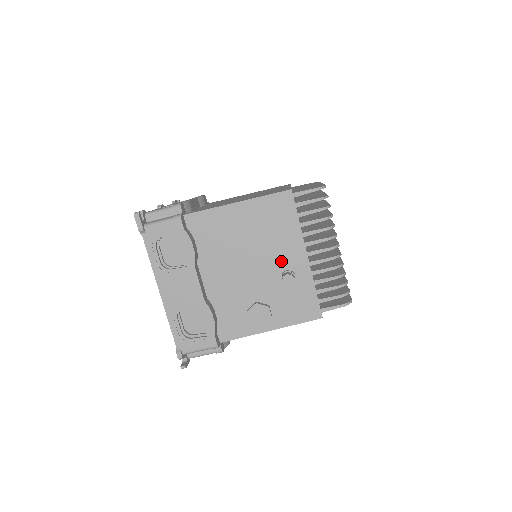
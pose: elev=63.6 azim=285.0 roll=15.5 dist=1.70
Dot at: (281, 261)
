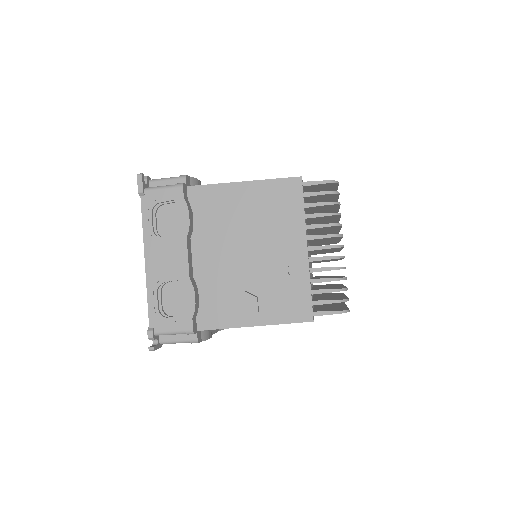
Dot at: (278, 250)
